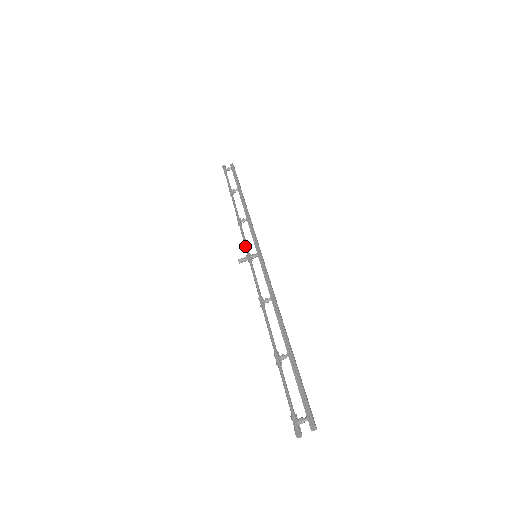
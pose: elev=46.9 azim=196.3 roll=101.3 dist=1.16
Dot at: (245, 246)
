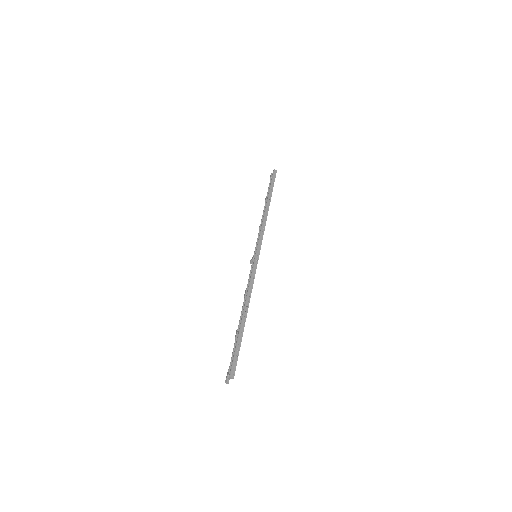
Dot at: (255, 249)
